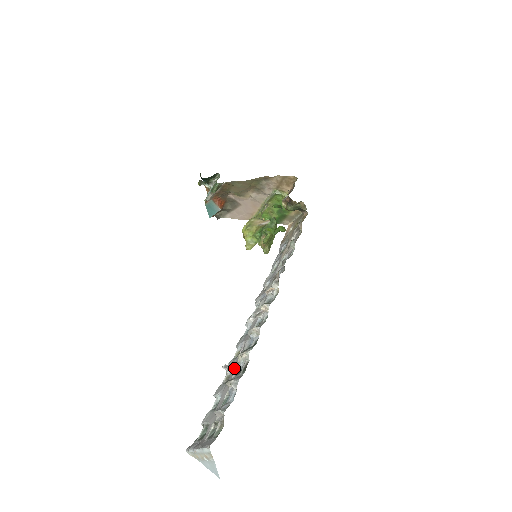
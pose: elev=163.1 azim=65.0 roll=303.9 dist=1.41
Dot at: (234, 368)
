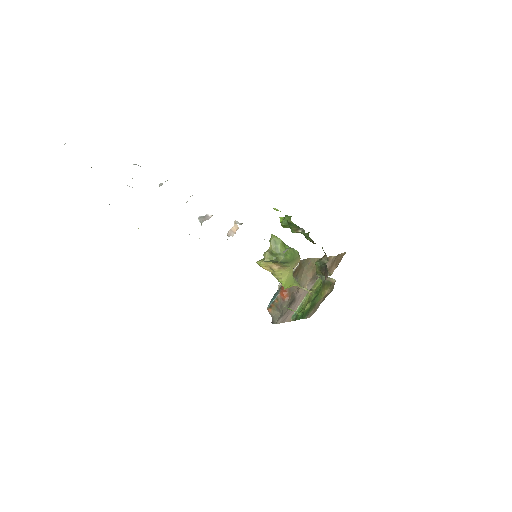
Dot at: occluded
